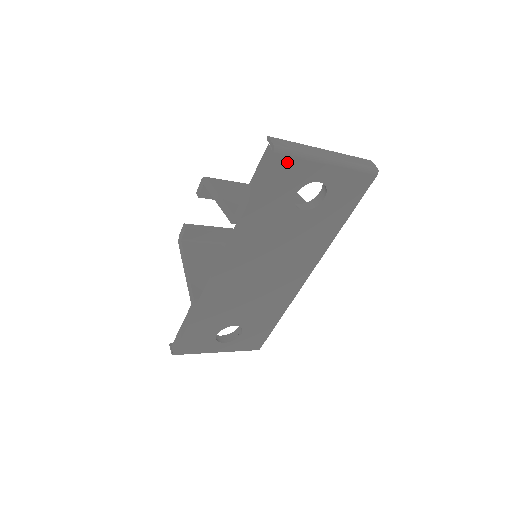
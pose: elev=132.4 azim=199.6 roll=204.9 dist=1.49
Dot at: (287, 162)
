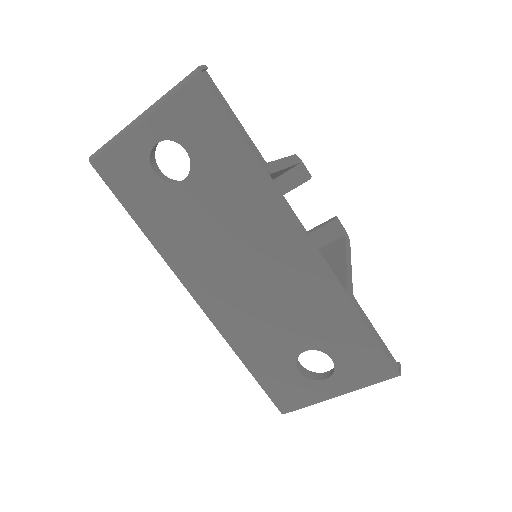
Dot at: (109, 158)
